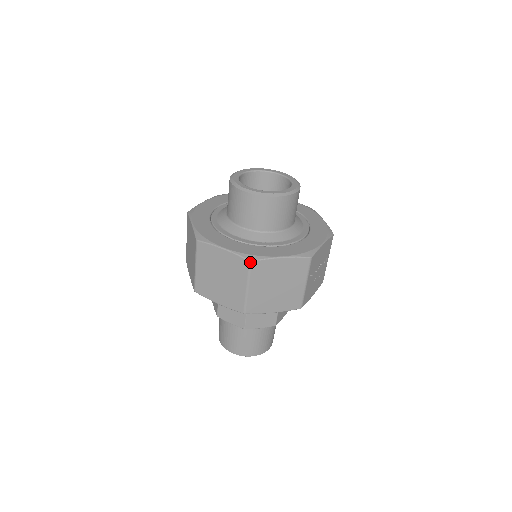
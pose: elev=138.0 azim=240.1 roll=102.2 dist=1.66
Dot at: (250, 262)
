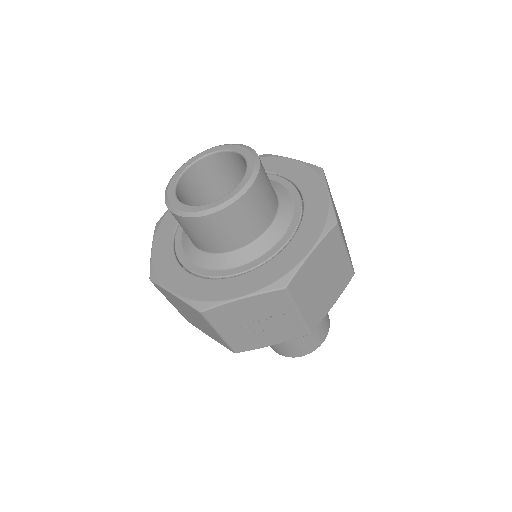
Dot at: (150, 280)
